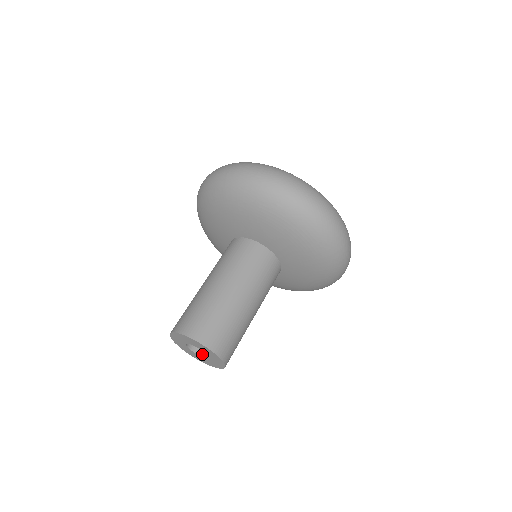
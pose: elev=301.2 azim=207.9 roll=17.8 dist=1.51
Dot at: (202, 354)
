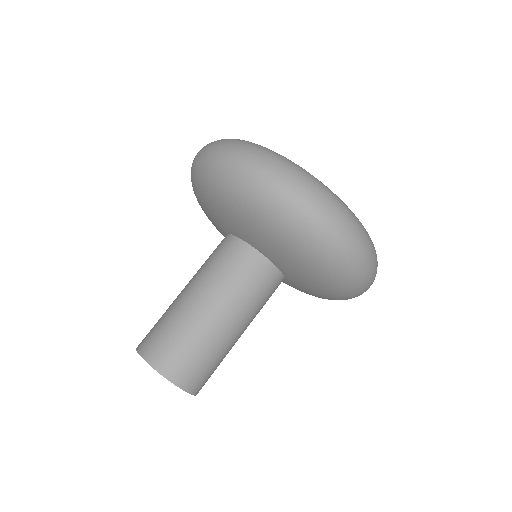
Dot at: occluded
